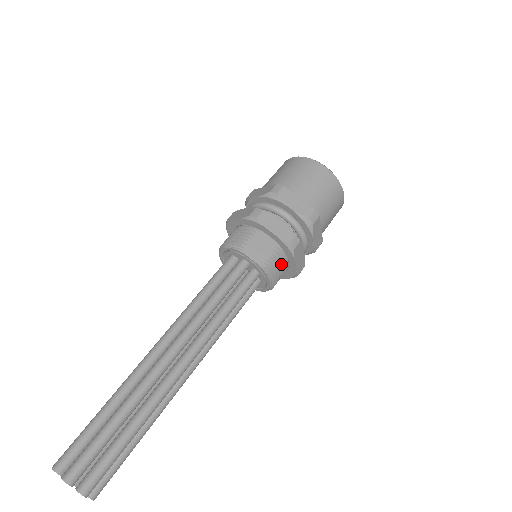
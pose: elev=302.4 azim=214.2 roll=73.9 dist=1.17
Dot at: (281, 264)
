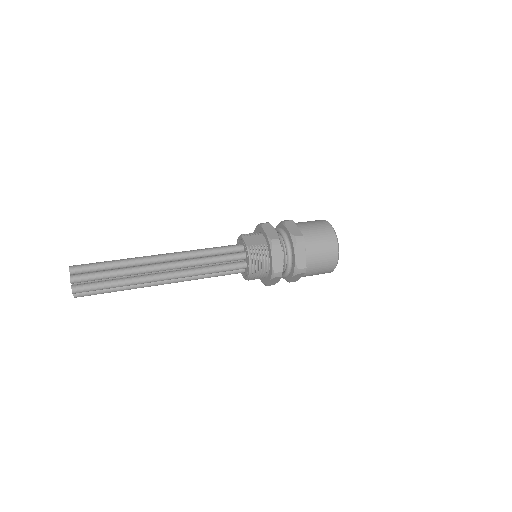
Dot at: (263, 256)
